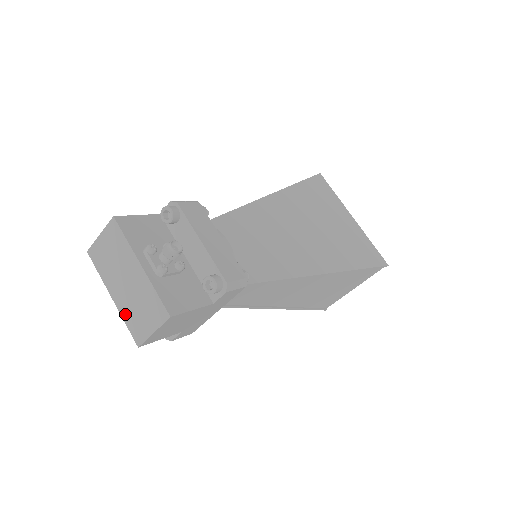
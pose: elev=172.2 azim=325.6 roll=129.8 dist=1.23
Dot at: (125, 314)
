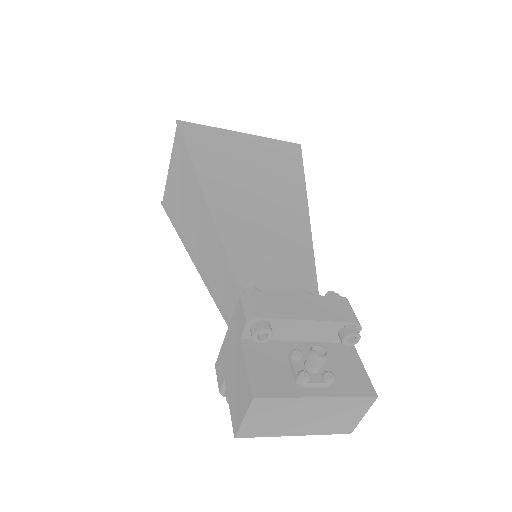
Dot at: (321, 431)
